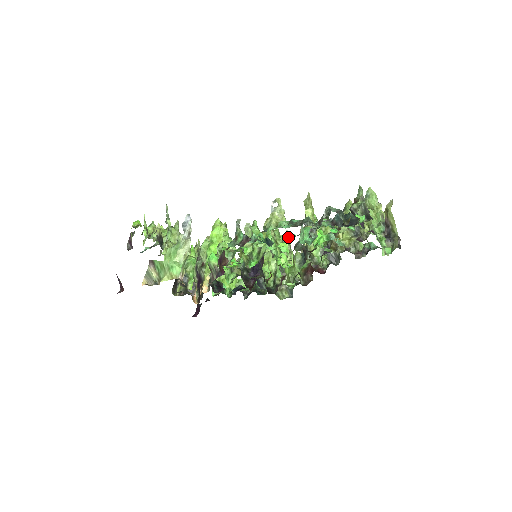
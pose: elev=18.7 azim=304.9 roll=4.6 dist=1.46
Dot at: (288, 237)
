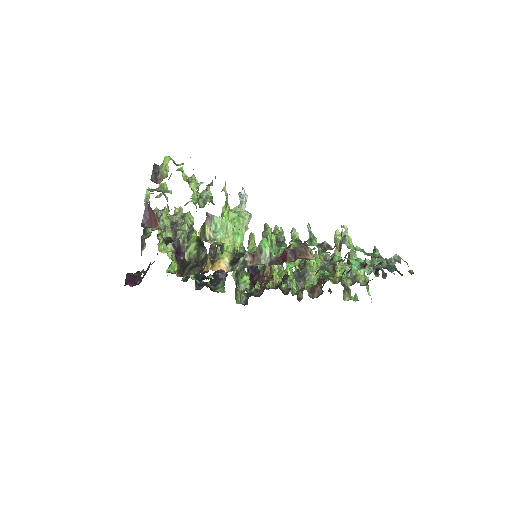
Dot at: (337, 259)
